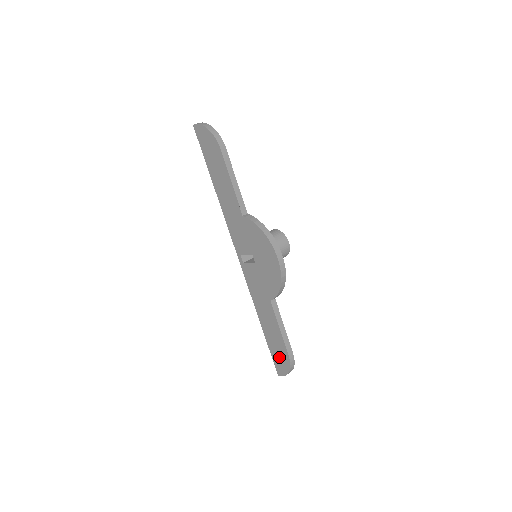
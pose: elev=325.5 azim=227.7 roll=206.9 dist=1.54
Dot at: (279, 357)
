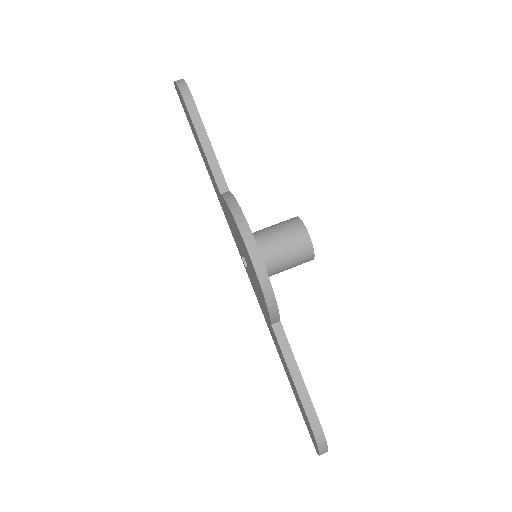
Dot at: (306, 421)
